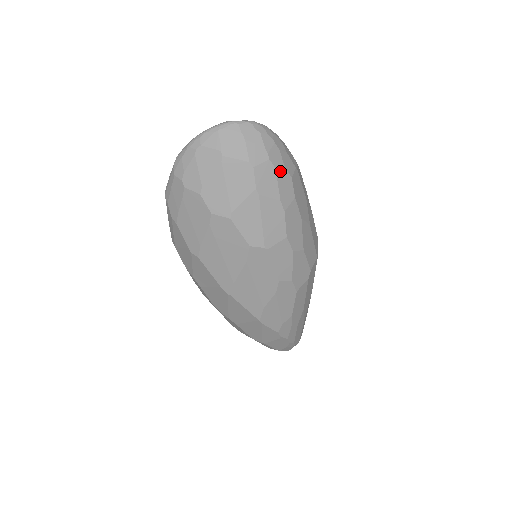
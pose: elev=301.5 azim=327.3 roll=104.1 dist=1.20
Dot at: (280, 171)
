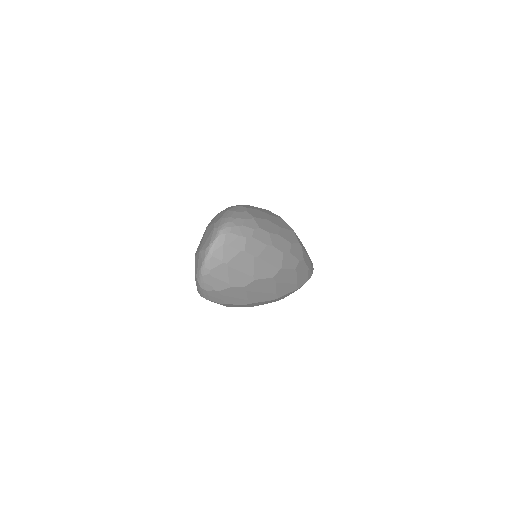
Dot at: (254, 234)
